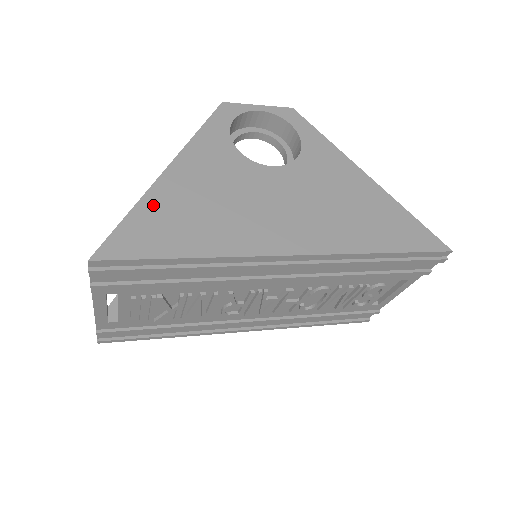
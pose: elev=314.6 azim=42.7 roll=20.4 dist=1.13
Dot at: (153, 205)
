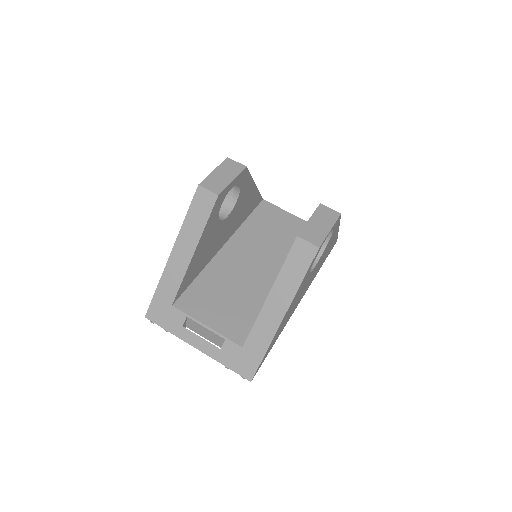
Dot at: occluded
